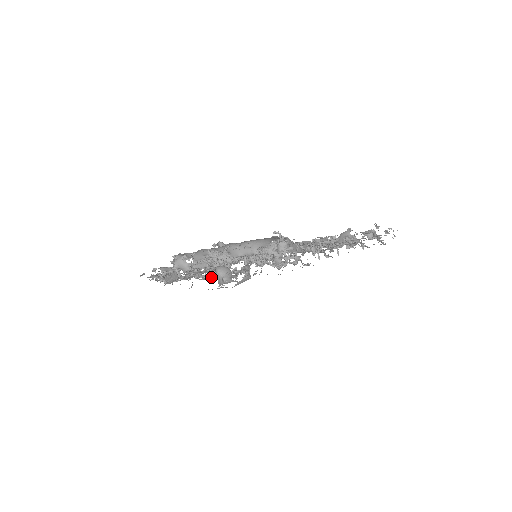
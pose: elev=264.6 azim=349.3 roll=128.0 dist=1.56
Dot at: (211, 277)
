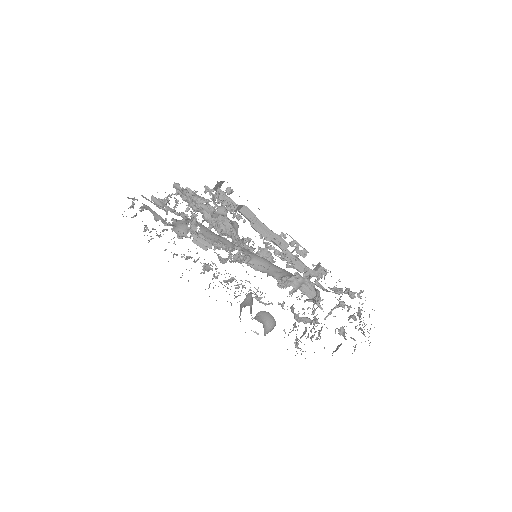
Dot at: occluded
